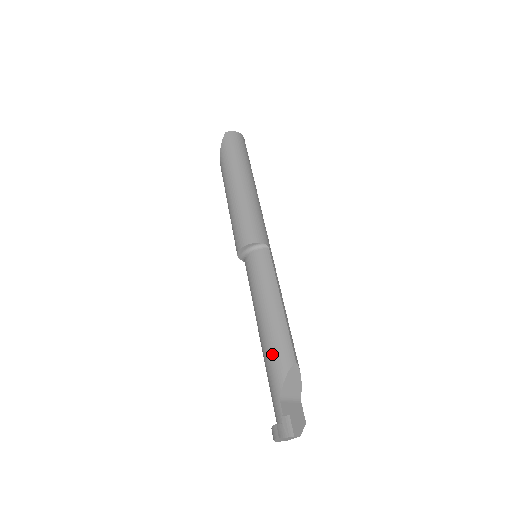
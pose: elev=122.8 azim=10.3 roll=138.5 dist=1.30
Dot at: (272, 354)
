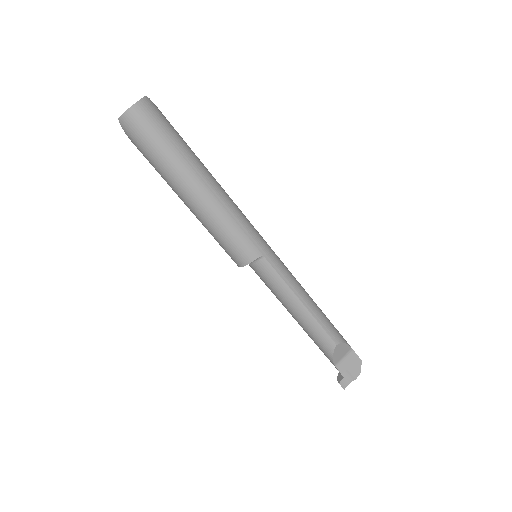
Dot at: (315, 342)
